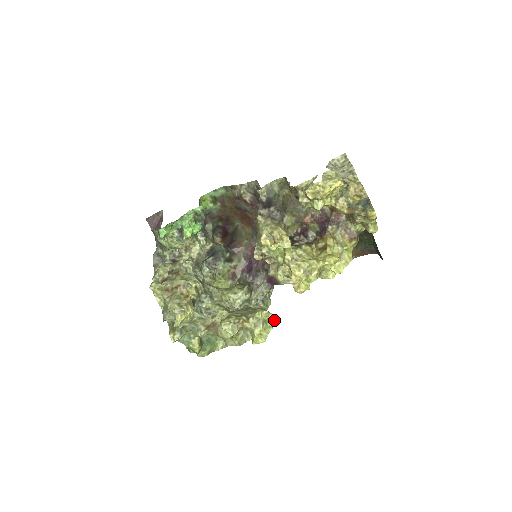
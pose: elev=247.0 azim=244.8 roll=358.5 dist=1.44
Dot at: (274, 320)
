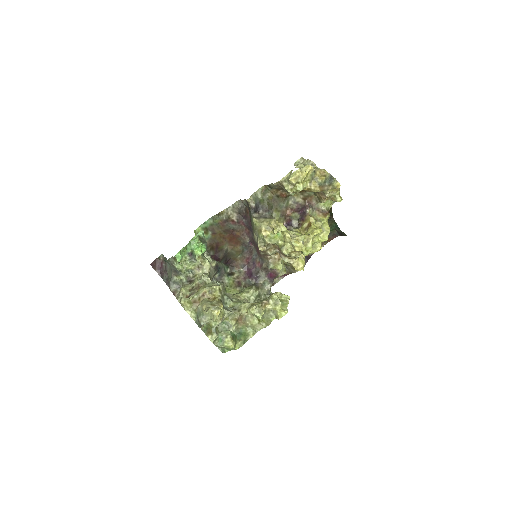
Dot at: (287, 299)
